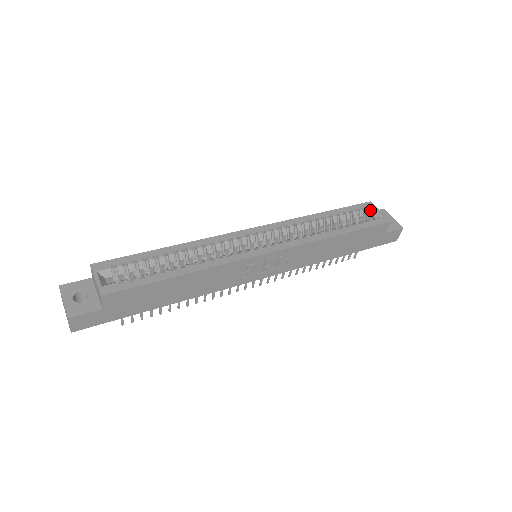
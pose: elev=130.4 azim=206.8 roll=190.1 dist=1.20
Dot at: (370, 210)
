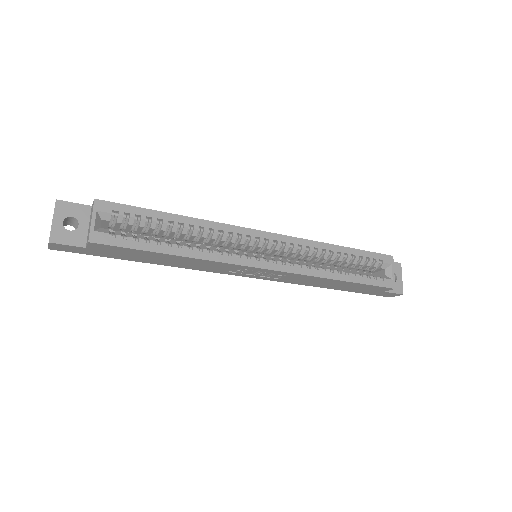
Dot at: (386, 265)
